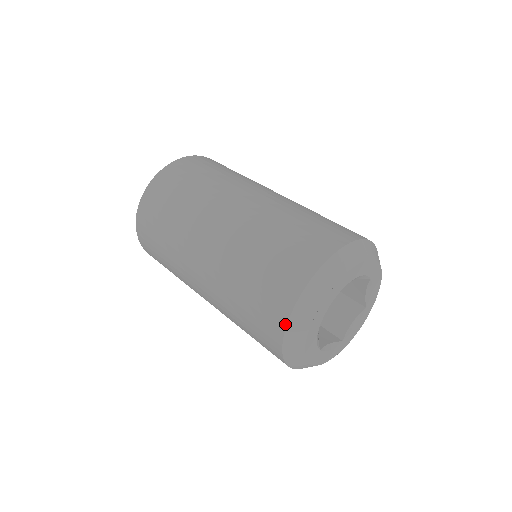
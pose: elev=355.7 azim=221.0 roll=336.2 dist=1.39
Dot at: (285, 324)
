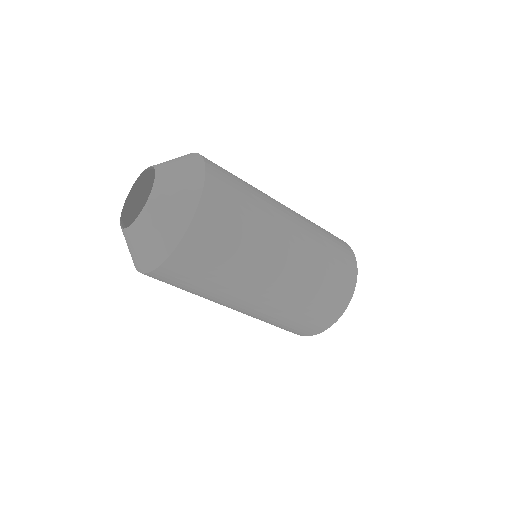
Dot at: (319, 333)
